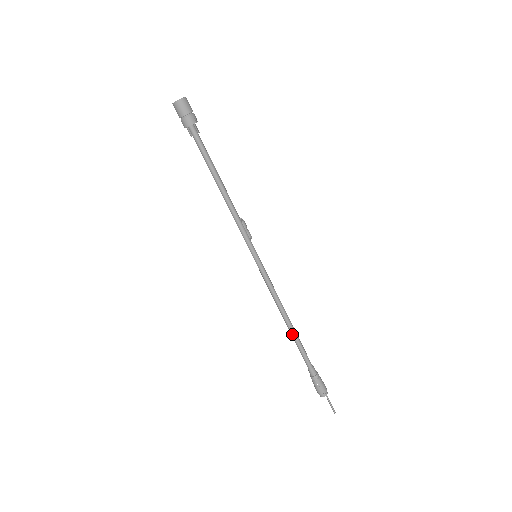
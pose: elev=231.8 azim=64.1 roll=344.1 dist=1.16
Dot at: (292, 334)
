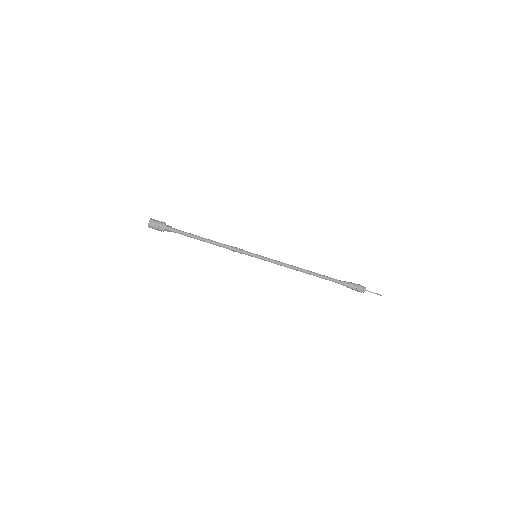
Dot at: (314, 275)
